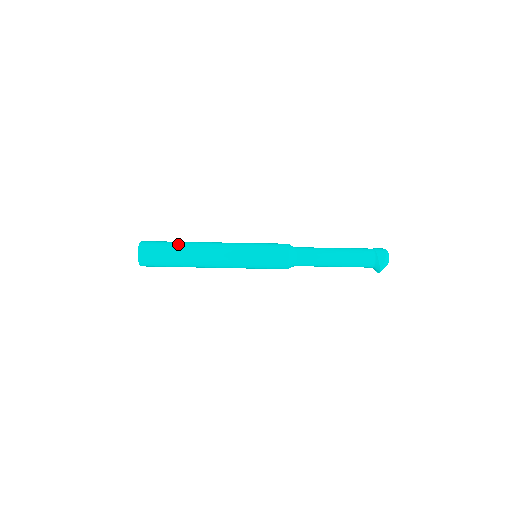
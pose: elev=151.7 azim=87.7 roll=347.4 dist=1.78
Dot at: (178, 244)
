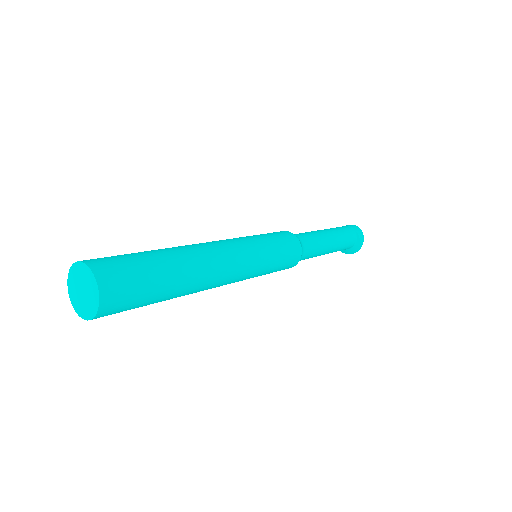
Dot at: (167, 258)
